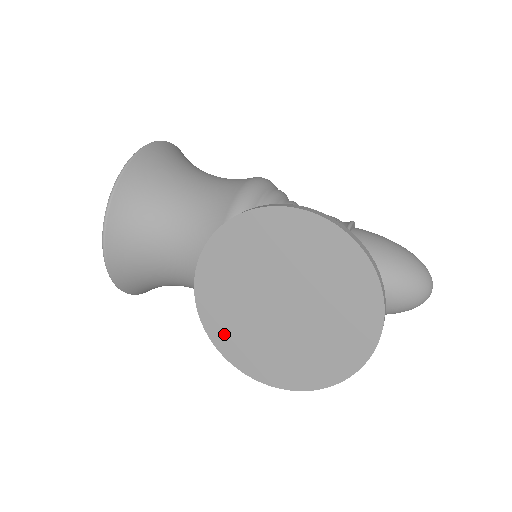
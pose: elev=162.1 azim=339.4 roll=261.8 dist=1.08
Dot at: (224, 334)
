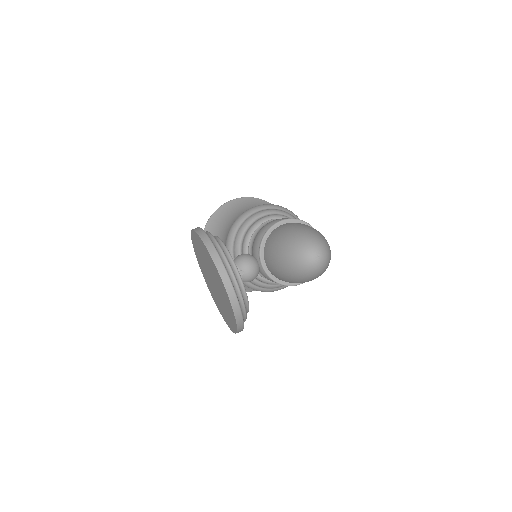
Dot at: (217, 304)
